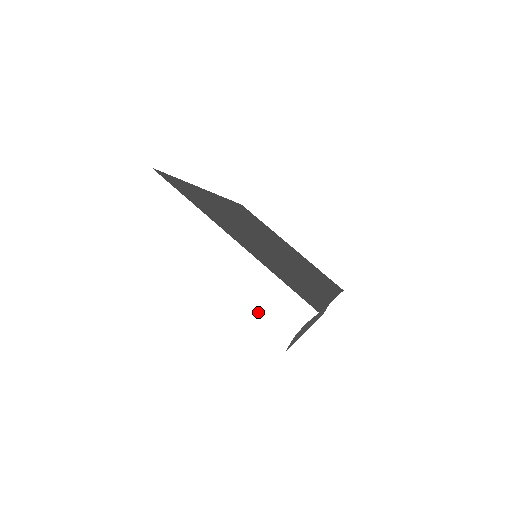
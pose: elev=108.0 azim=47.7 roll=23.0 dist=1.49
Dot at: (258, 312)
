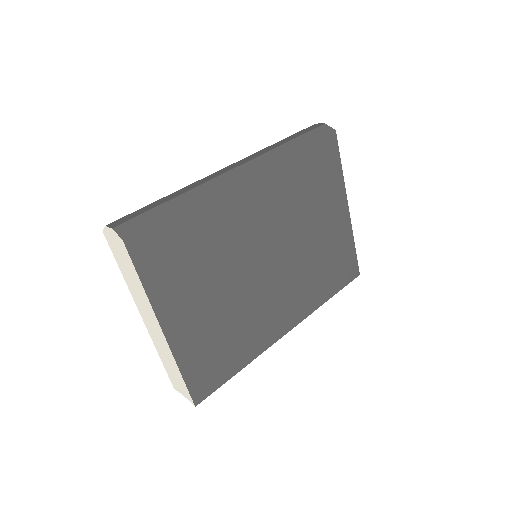
Dot at: (167, 366)
